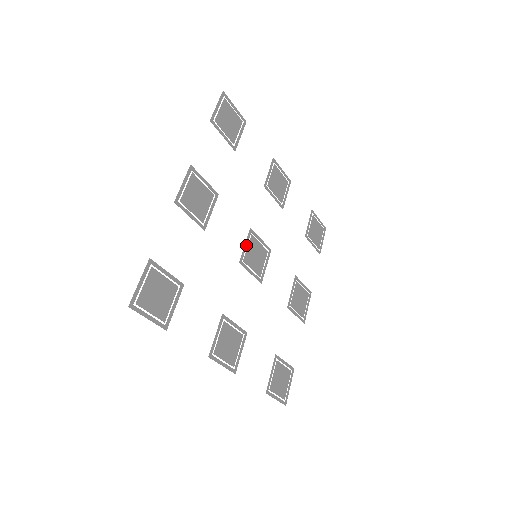
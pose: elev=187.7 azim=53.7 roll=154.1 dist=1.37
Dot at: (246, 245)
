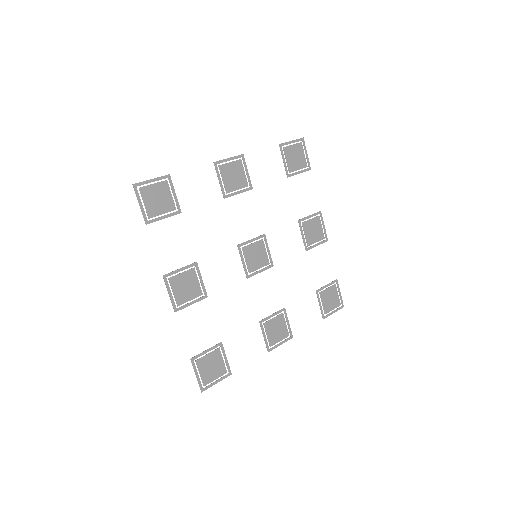
Dot at: (243, 261)
